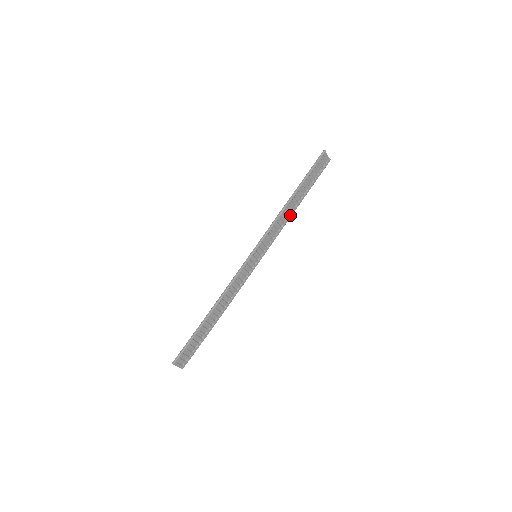
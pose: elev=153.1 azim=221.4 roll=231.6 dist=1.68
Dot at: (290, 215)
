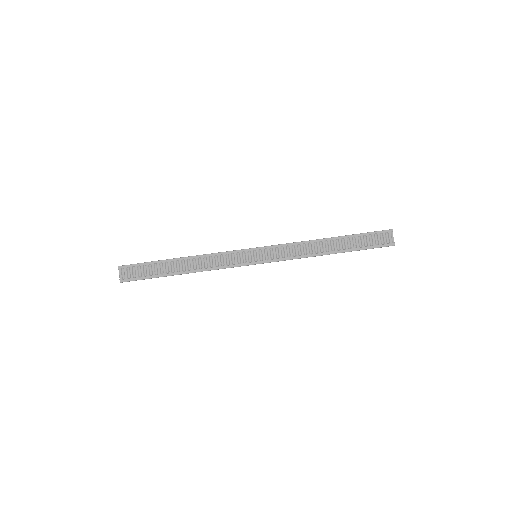
Dot at: (316, 254)
